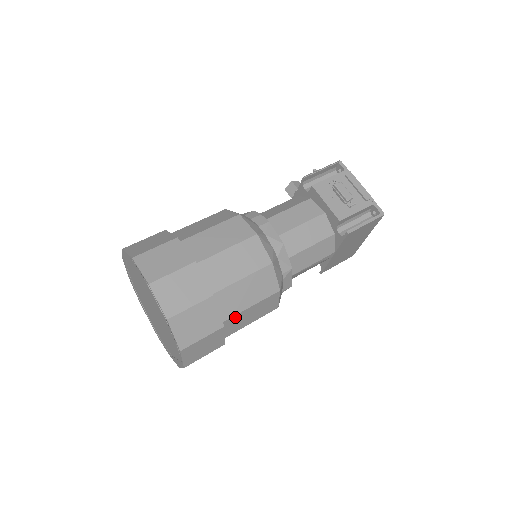
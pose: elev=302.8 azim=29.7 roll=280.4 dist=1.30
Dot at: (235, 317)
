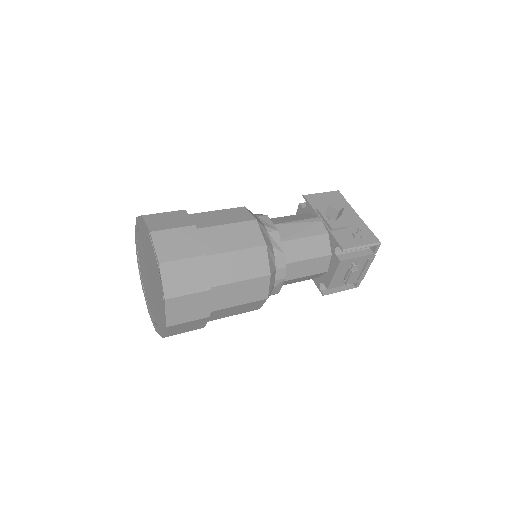
Dot at: occluded
